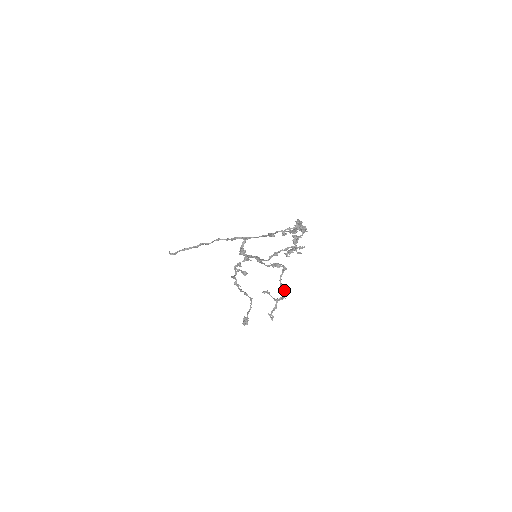
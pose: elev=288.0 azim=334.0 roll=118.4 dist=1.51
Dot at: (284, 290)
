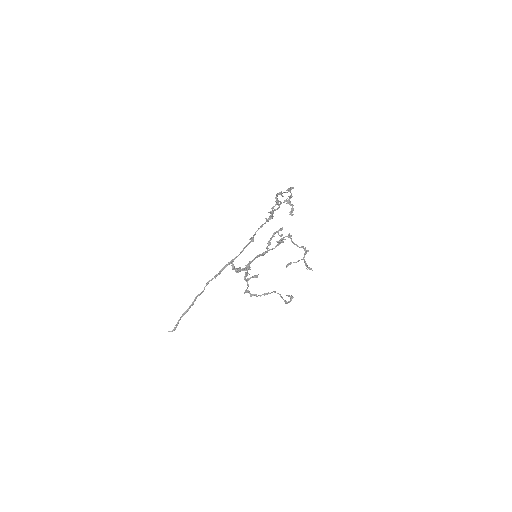
Dot at: (303, 247)
